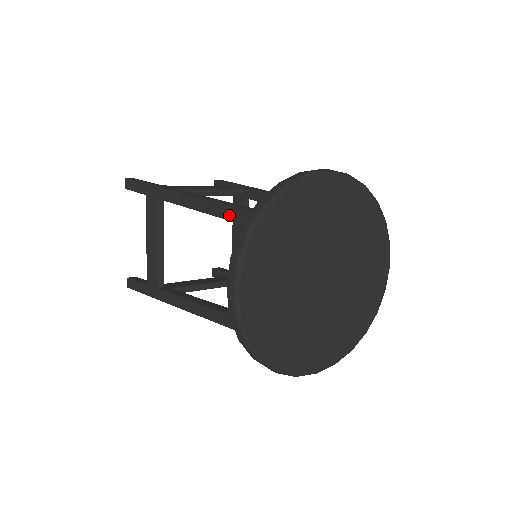
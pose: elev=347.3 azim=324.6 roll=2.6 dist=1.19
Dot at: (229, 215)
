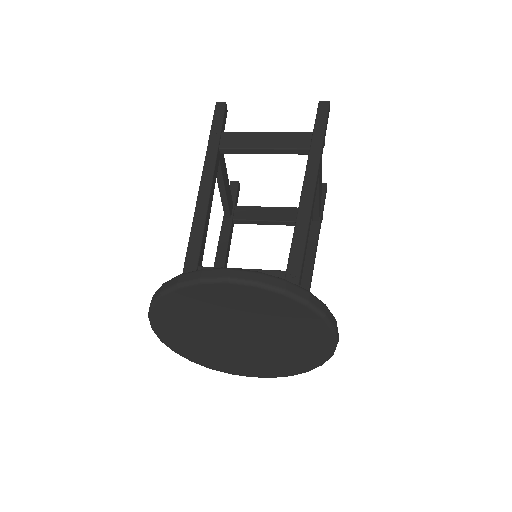
Dot at: occluded
